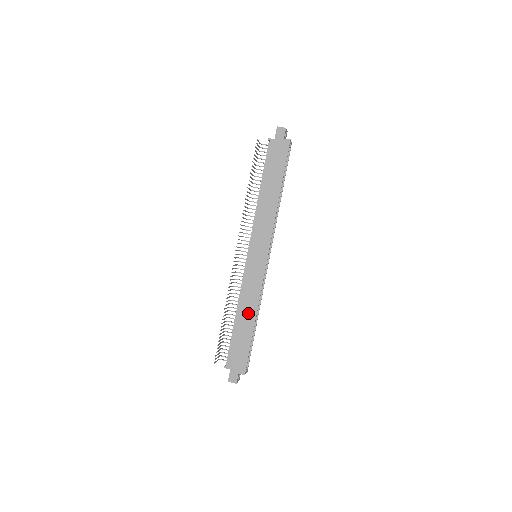
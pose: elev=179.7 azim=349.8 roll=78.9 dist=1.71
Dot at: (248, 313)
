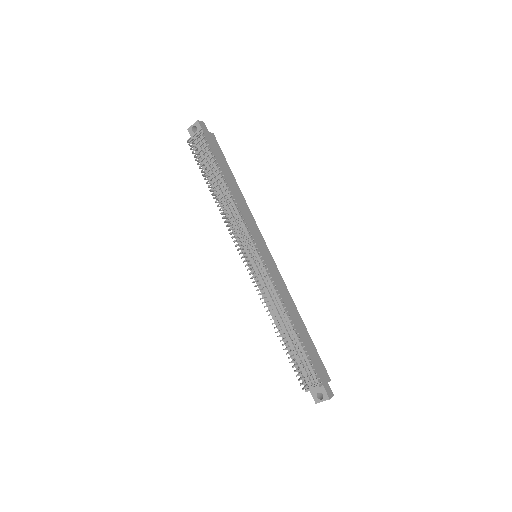
Dot at: (294, 314)
